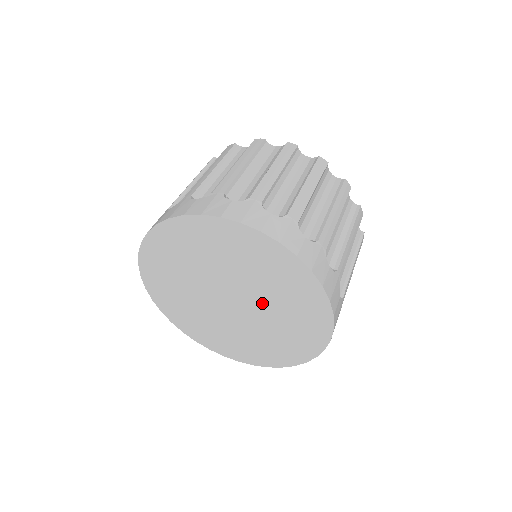
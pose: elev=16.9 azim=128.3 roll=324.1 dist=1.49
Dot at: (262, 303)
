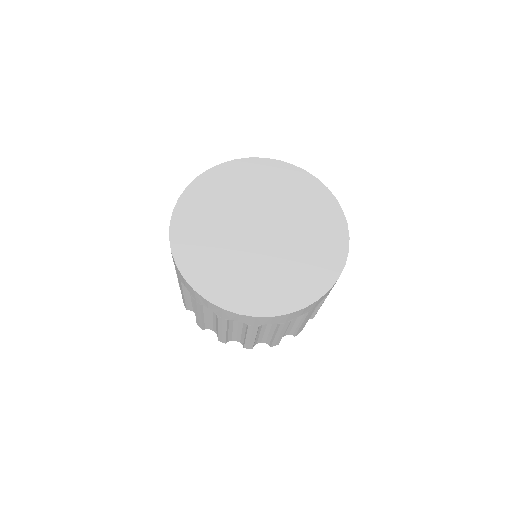
Dot at: (289, 240)
